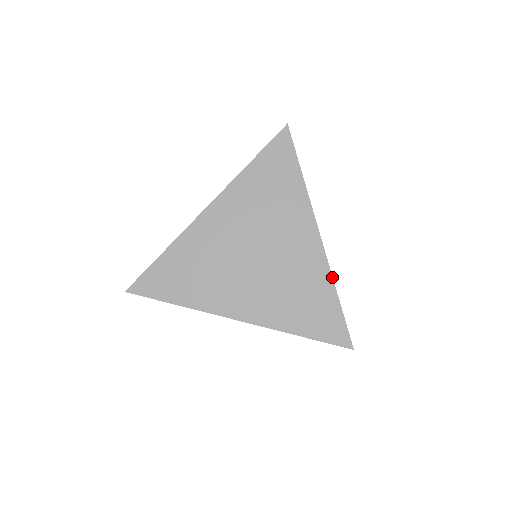
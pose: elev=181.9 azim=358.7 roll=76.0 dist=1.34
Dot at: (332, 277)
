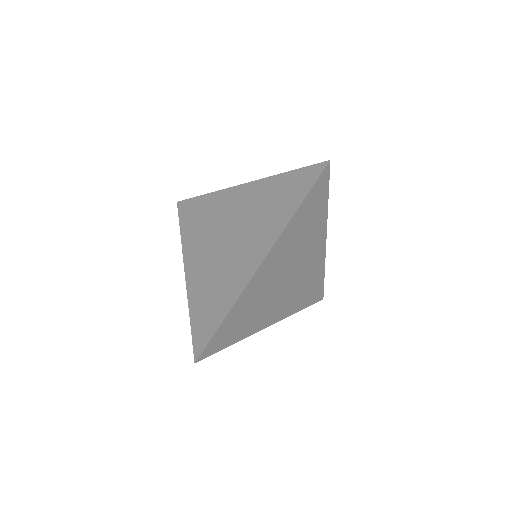
Dot at: occluded
